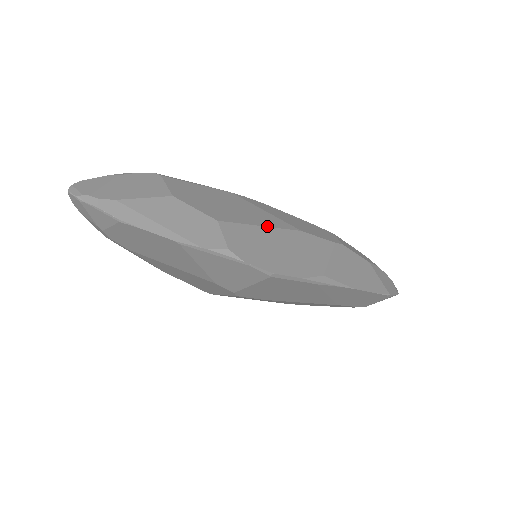
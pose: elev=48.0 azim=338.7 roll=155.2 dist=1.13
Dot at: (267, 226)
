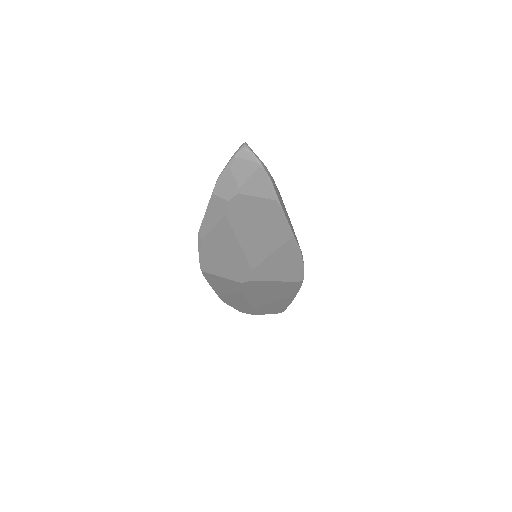
Dot at: occluded
